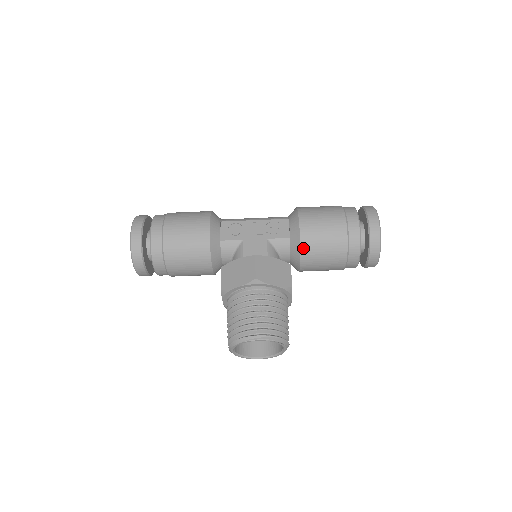
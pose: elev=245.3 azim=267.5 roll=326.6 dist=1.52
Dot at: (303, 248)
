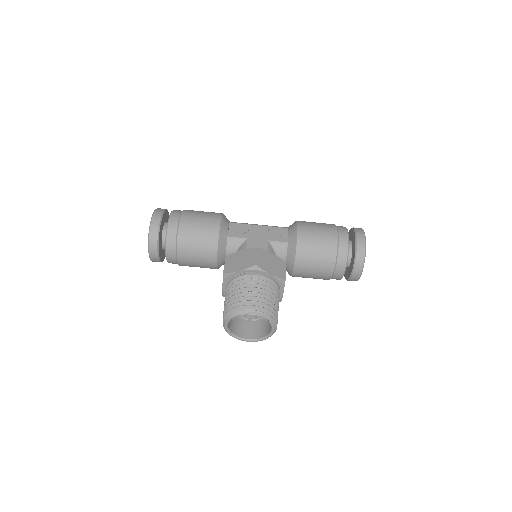
Dot at: (298, 251)
